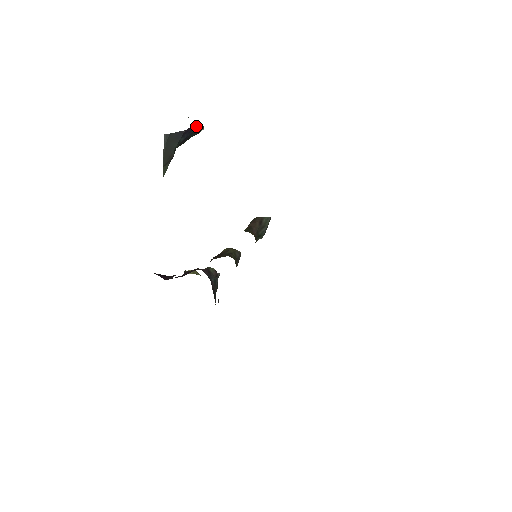
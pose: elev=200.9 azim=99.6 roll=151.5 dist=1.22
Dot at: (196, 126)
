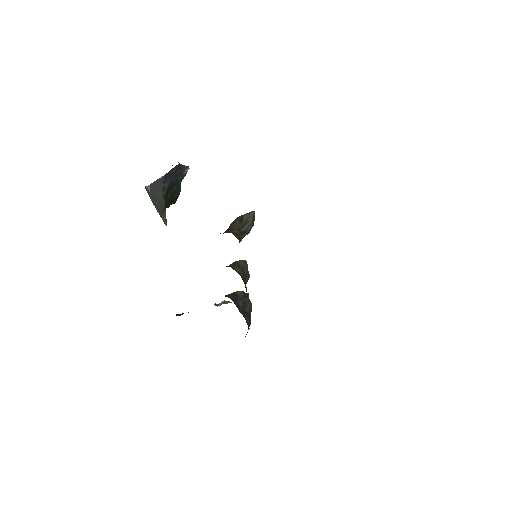
Dot at: (176, 168)
